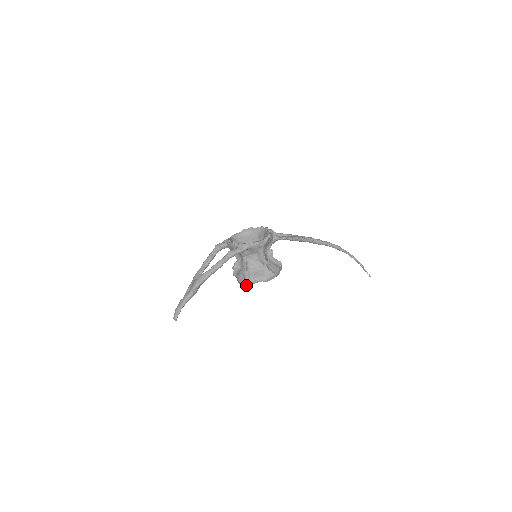
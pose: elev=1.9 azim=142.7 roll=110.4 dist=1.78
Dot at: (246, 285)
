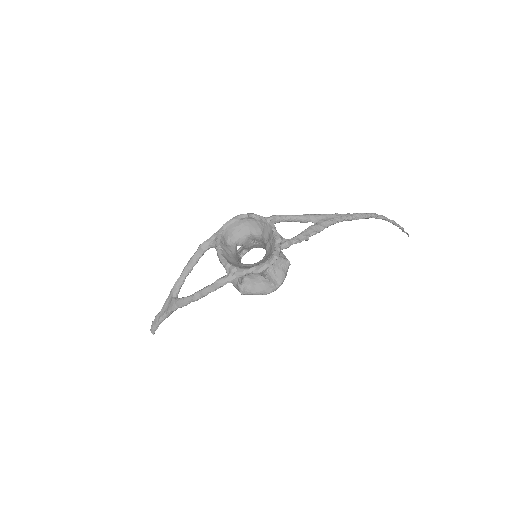
Dot at: occluded
